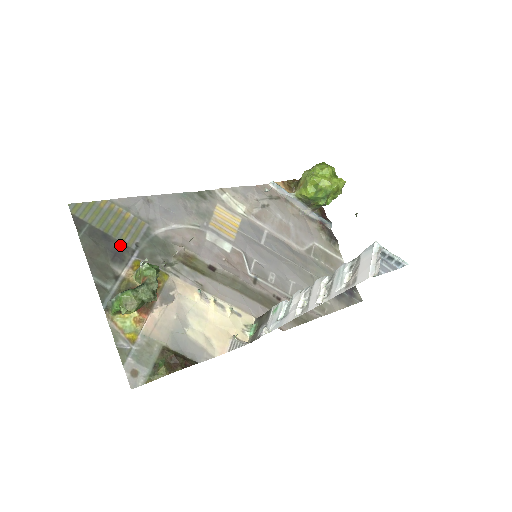
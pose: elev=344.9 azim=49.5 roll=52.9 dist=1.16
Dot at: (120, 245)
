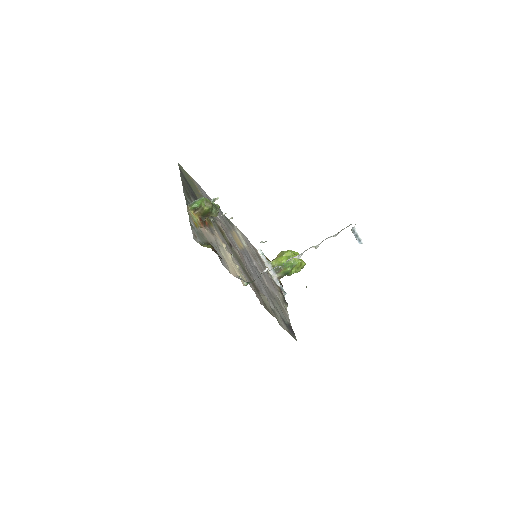
Dot at: (195, 195)
